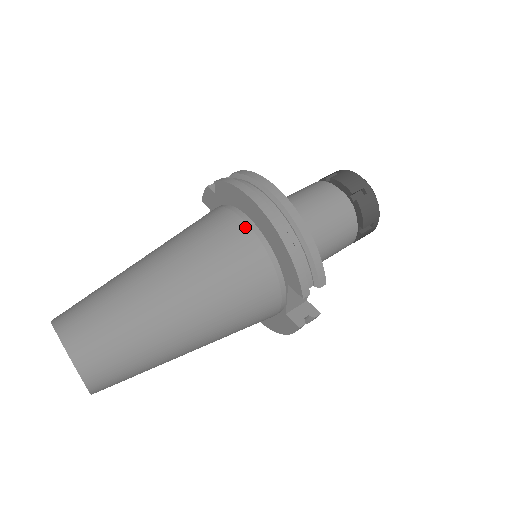
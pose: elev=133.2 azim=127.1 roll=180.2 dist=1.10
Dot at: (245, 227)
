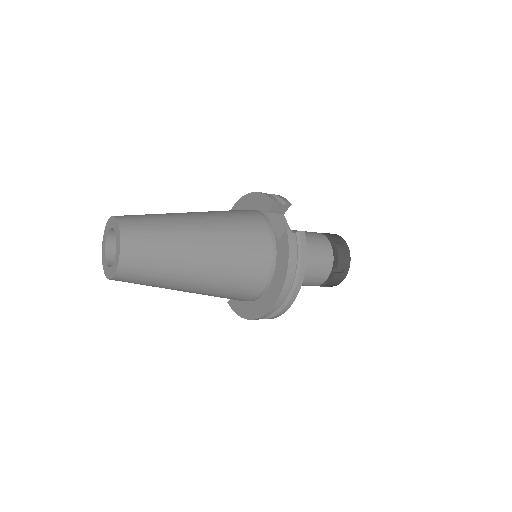
Dot at: occluded
